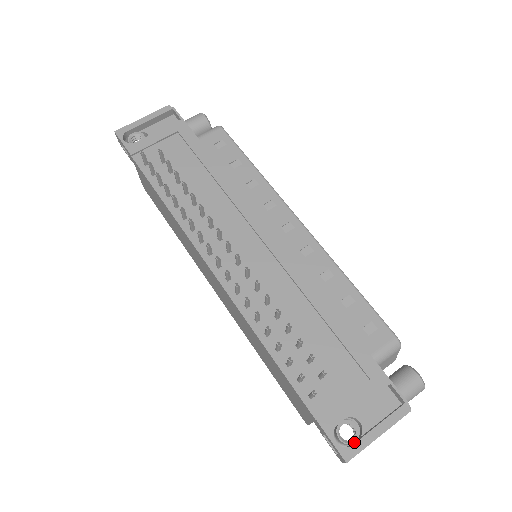
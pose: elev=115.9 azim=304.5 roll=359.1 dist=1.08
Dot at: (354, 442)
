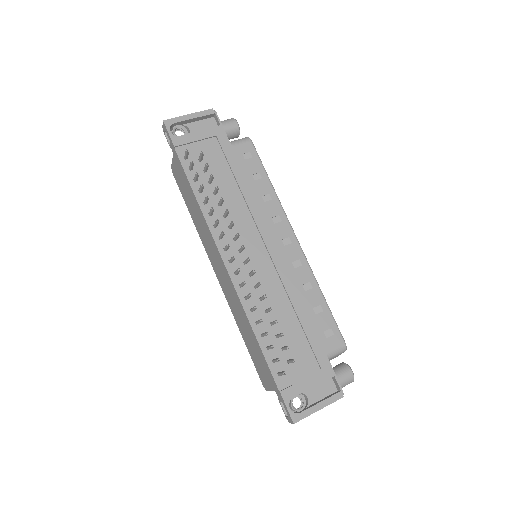
Dot at: (301, 411)
